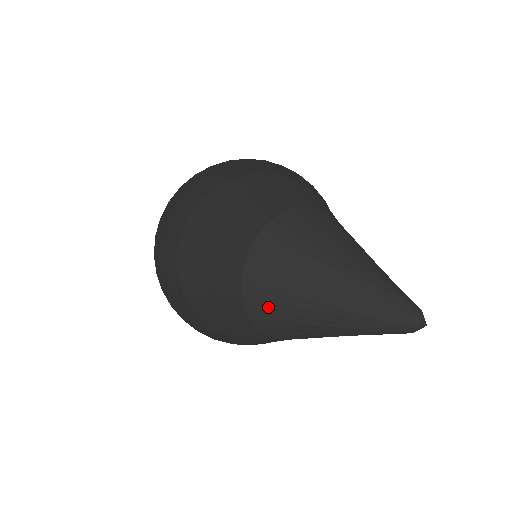
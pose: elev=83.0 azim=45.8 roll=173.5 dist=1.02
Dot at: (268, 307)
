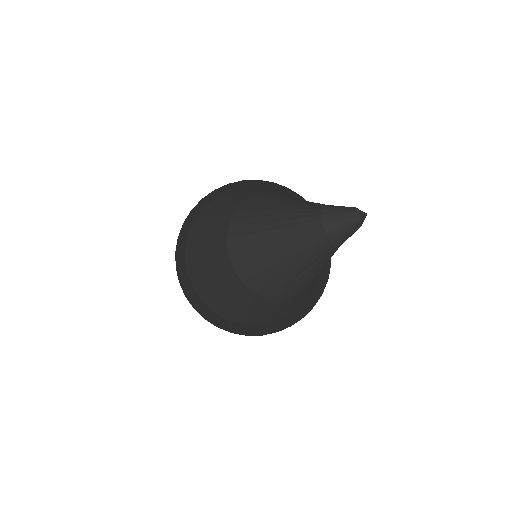
Dot at: (267, 282)
